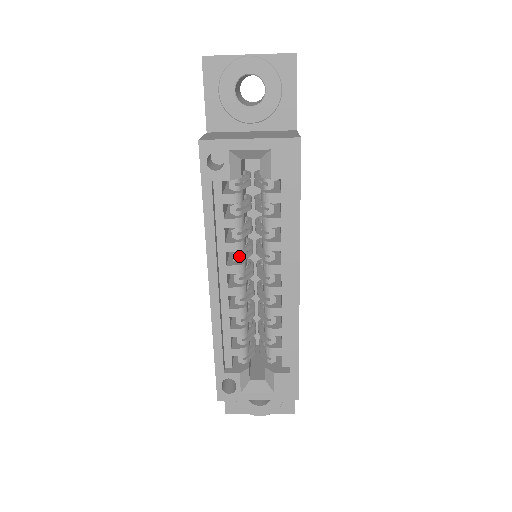
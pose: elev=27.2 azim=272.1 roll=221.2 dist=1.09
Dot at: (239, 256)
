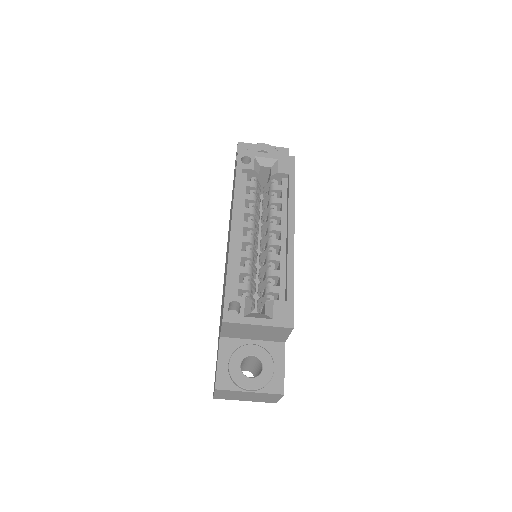
Dot at: occluded
